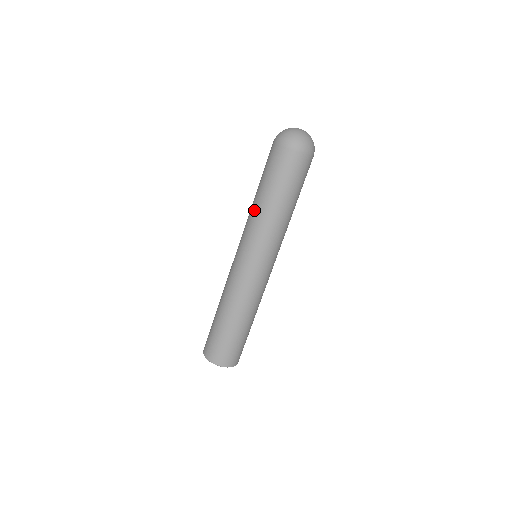
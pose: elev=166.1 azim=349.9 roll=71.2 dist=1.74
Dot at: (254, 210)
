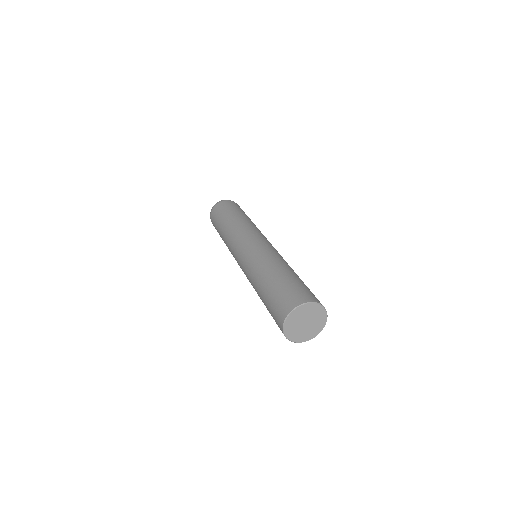
Dot at: (225, 240)
